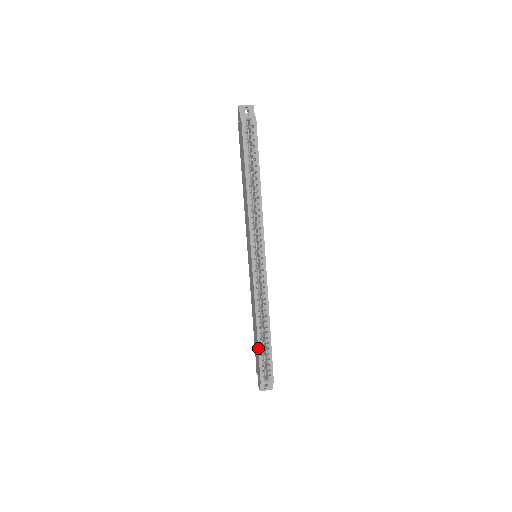
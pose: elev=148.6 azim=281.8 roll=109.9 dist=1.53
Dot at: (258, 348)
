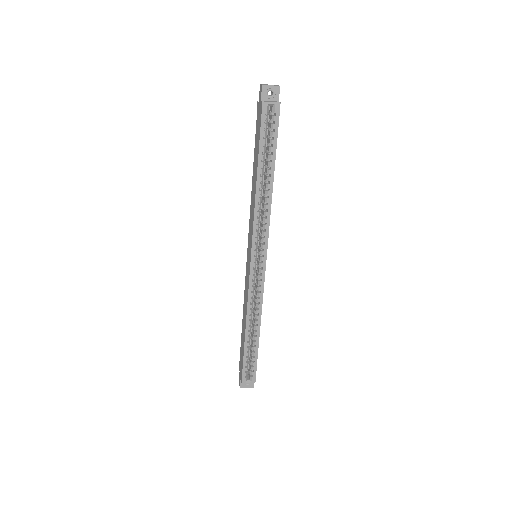
Dot at: (244, 350)
